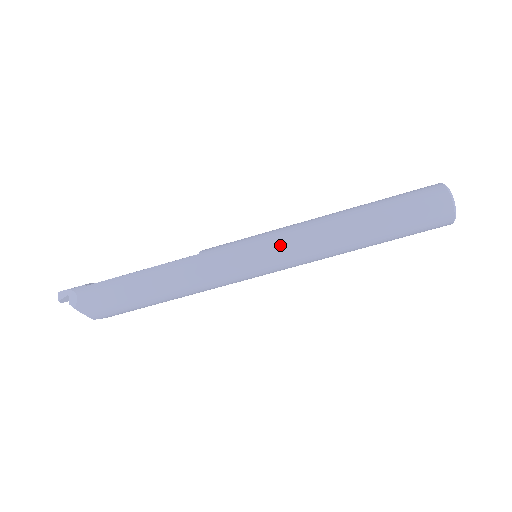
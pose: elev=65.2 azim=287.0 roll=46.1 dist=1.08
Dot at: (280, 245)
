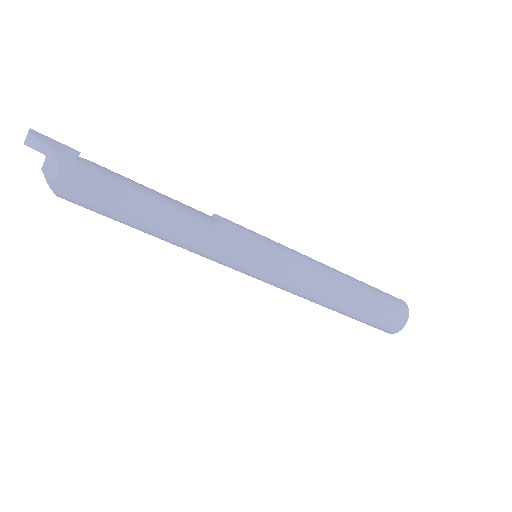
Dot at: (284, 277)
